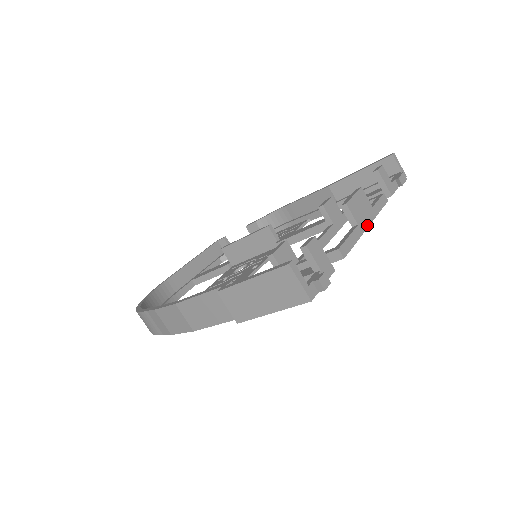
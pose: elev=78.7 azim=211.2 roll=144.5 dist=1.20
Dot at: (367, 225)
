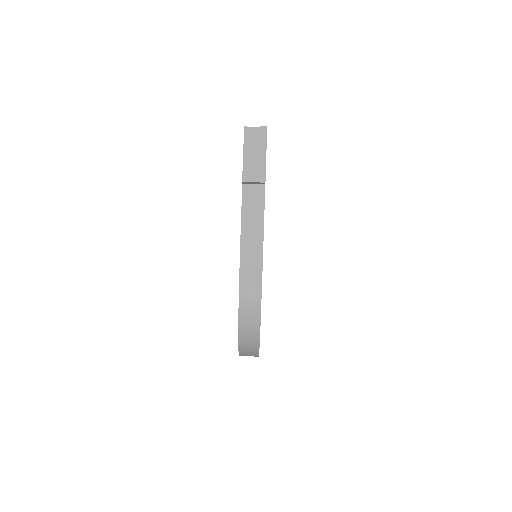
Dot at: occluded
